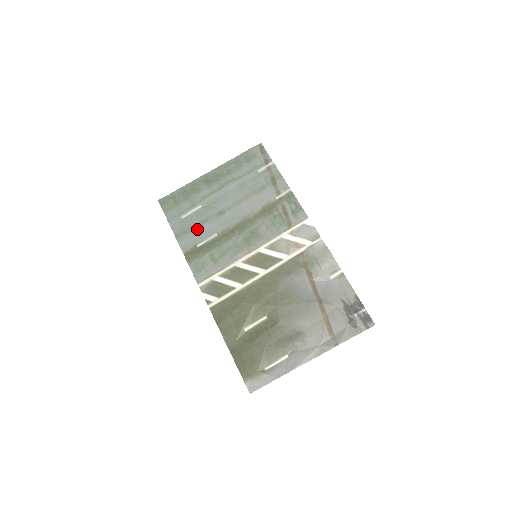
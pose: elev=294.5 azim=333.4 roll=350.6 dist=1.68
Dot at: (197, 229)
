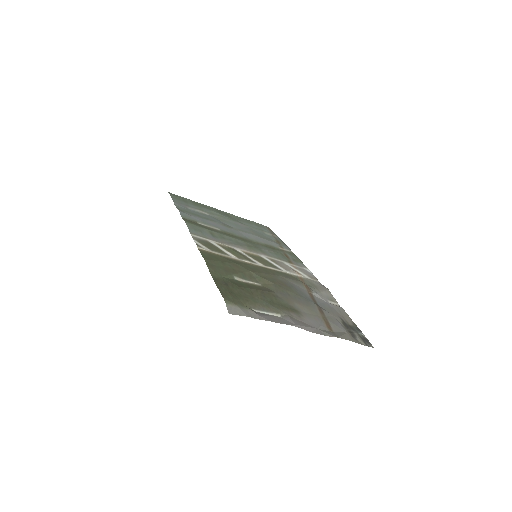
Dot at: (201, 217)
